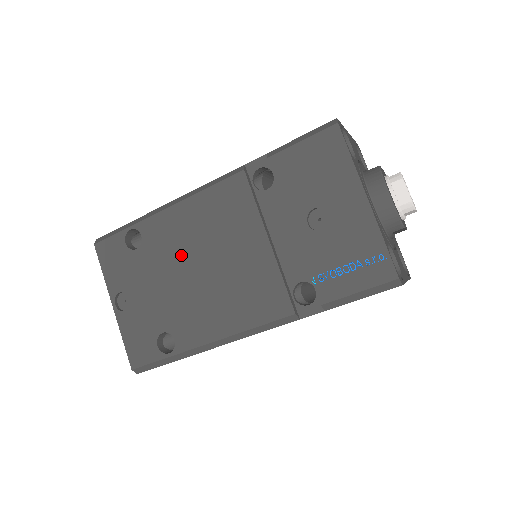
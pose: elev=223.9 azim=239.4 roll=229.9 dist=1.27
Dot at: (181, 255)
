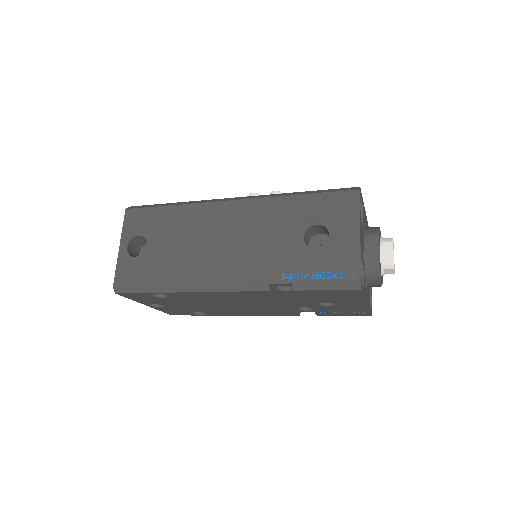
Dot at: (209, 302)
